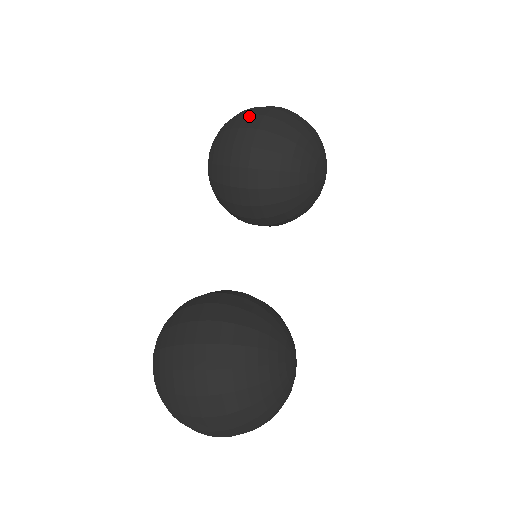
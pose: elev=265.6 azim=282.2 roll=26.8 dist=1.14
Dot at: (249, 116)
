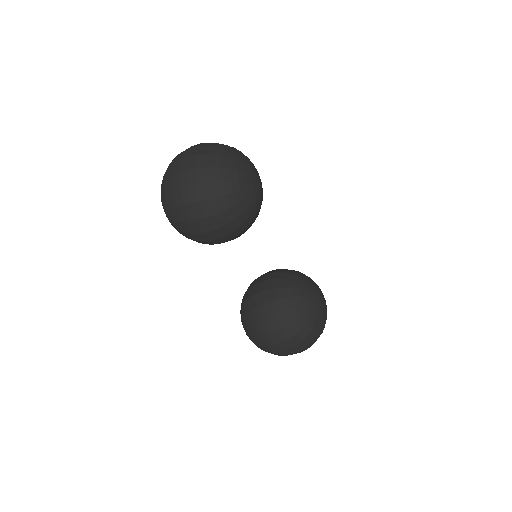
Dot at: (187, 207)
